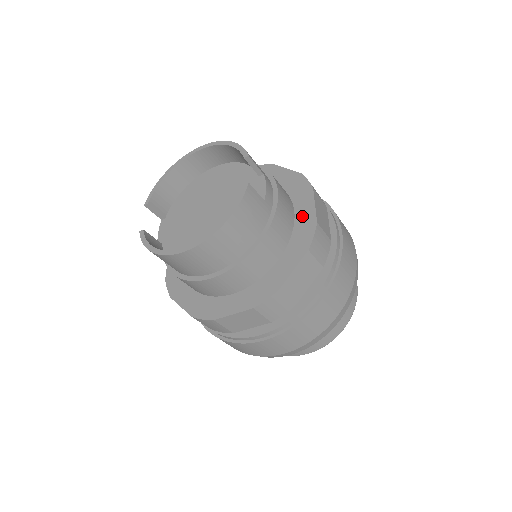
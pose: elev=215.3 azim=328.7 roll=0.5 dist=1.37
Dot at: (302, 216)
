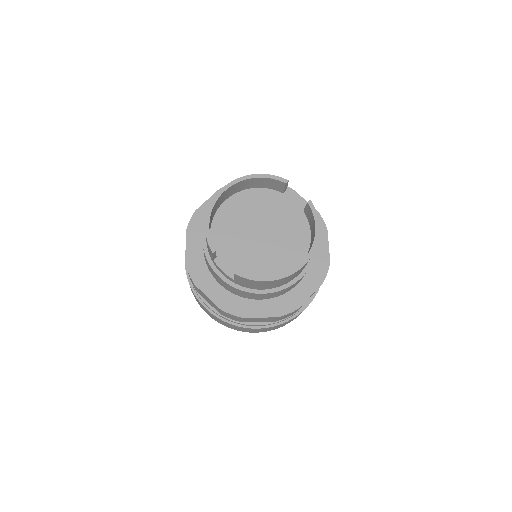
Dot at: occluded
